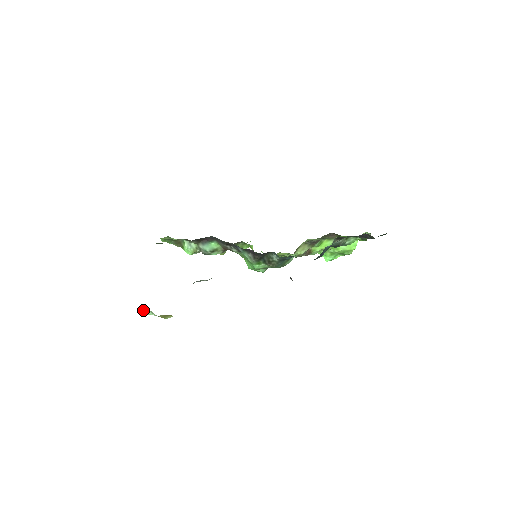
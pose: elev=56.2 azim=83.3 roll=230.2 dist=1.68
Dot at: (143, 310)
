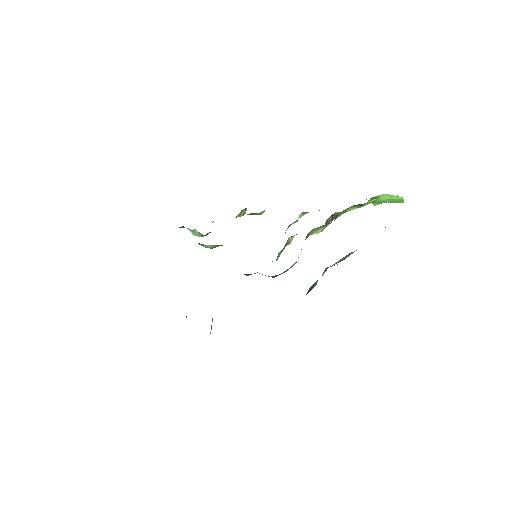
Dot at: occluded
